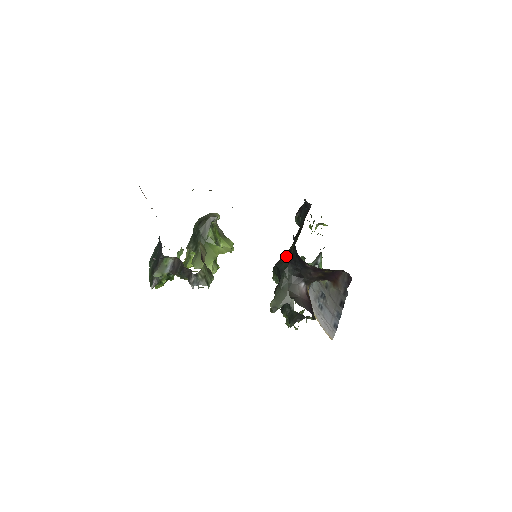
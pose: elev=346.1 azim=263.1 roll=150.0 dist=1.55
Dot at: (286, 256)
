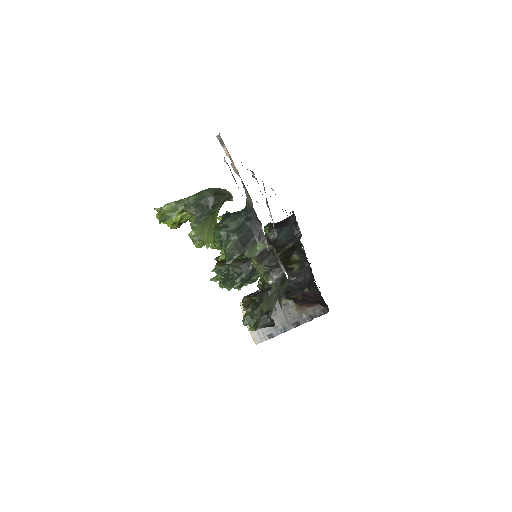
Dot at: occluded
